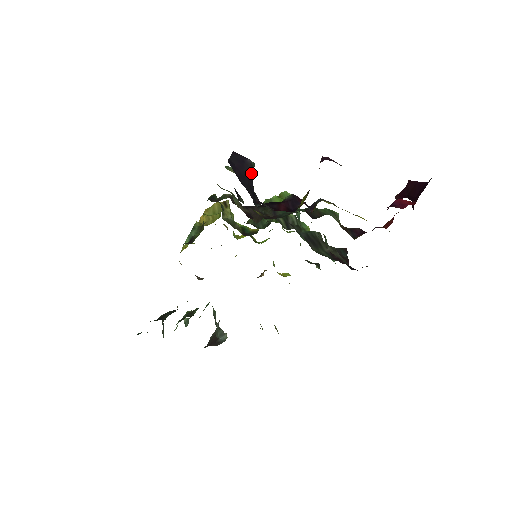
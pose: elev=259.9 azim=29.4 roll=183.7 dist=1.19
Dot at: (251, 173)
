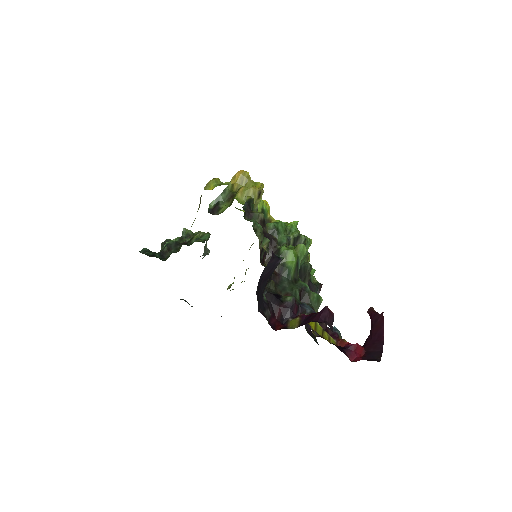
Dot at: (276, 267)
